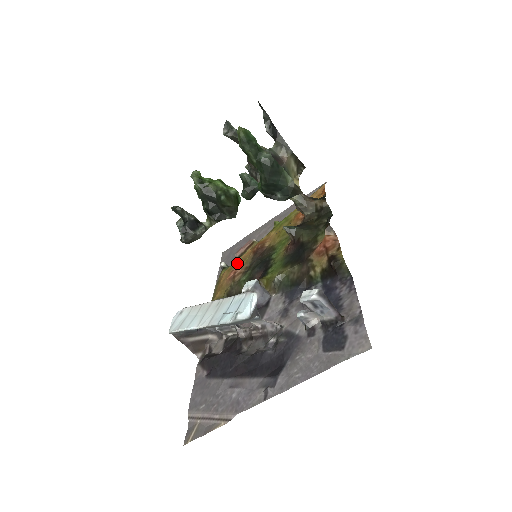
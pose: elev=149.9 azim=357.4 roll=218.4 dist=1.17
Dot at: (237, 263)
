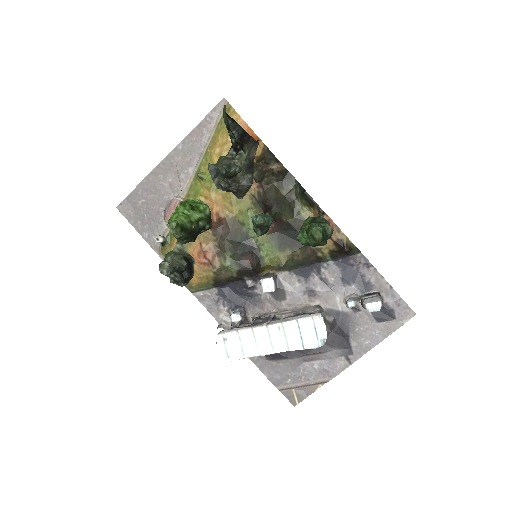
Dot at: occluded
